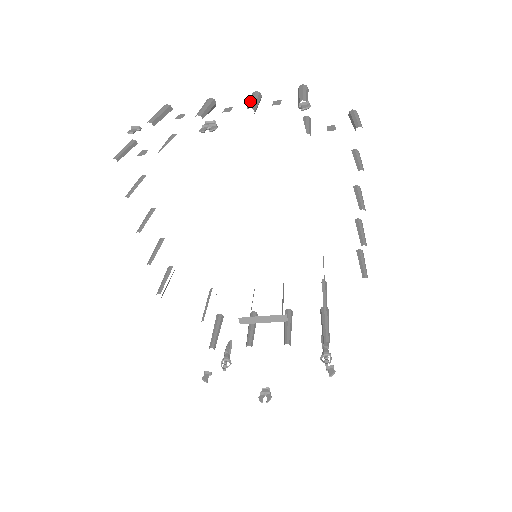
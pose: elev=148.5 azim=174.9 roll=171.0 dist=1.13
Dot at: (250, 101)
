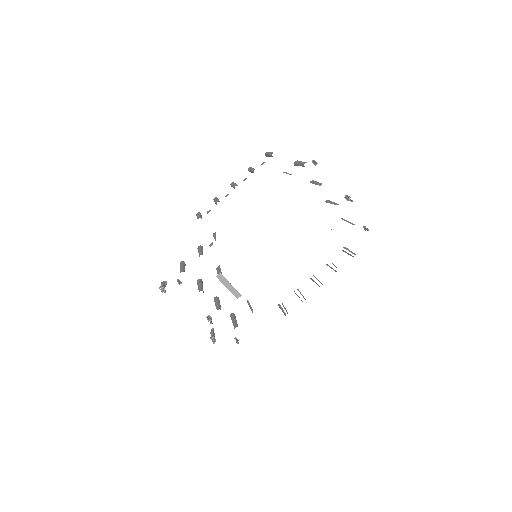
Dot at: (335, 203)
